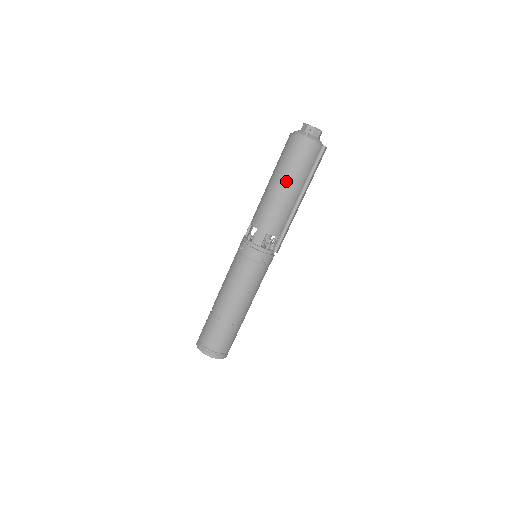
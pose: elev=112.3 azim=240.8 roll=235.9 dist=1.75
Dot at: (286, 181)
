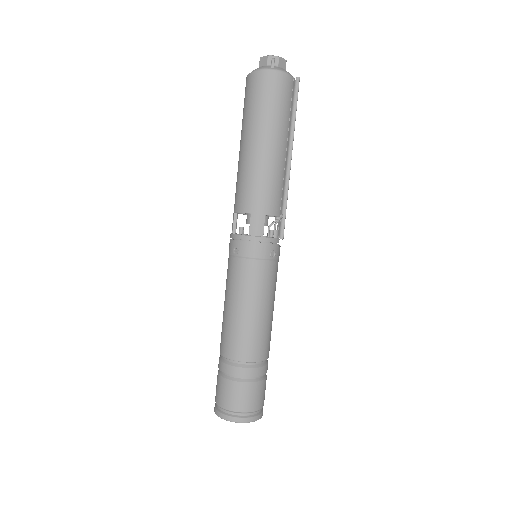
Dot at: (267, 135)
